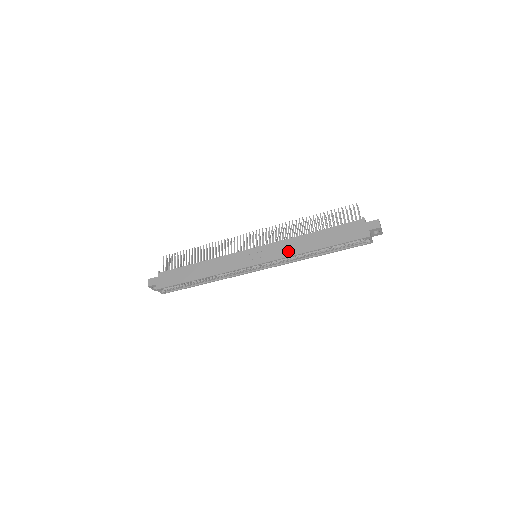
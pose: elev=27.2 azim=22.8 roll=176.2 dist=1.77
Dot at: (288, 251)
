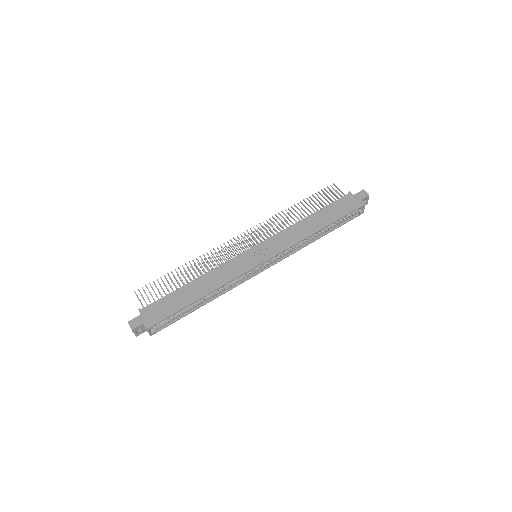
Dot at: (293, 238)
